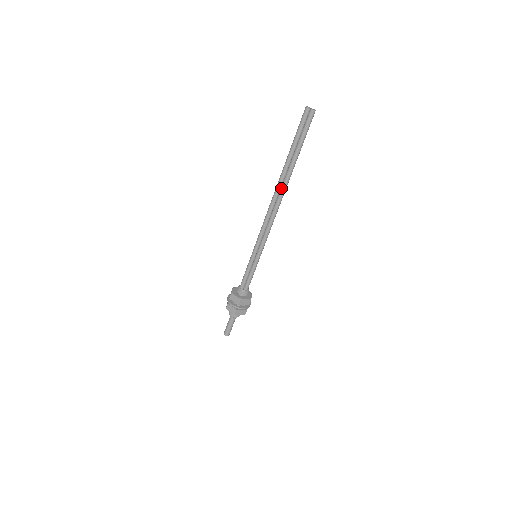
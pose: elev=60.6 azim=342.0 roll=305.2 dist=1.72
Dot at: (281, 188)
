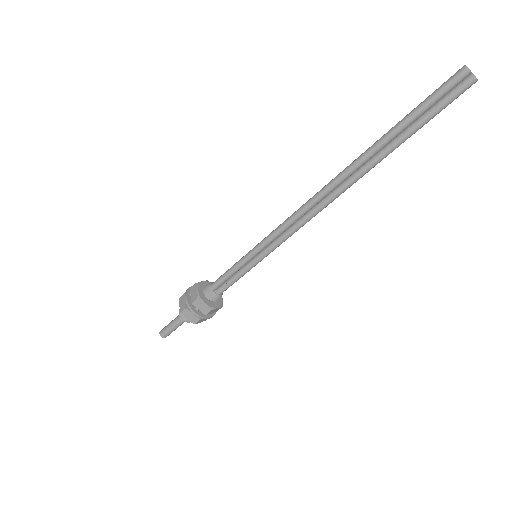
Dot at: (350, 180)
